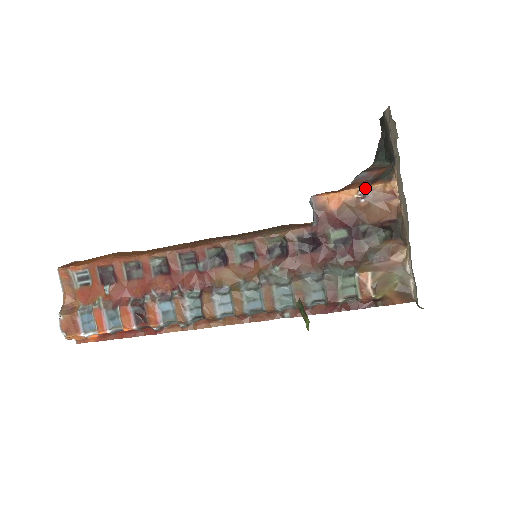
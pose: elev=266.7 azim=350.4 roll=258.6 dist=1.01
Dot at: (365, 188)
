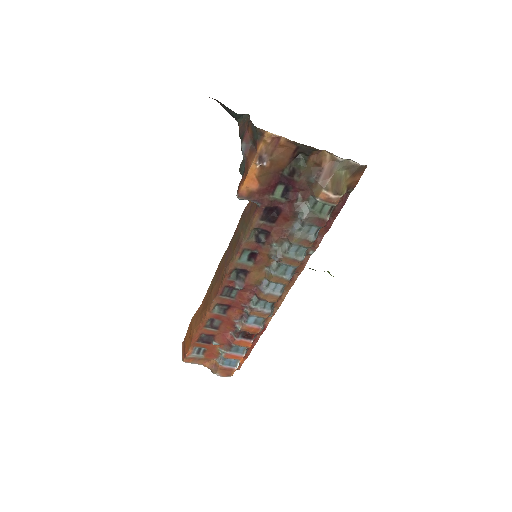
Dot at: (256, 157)
